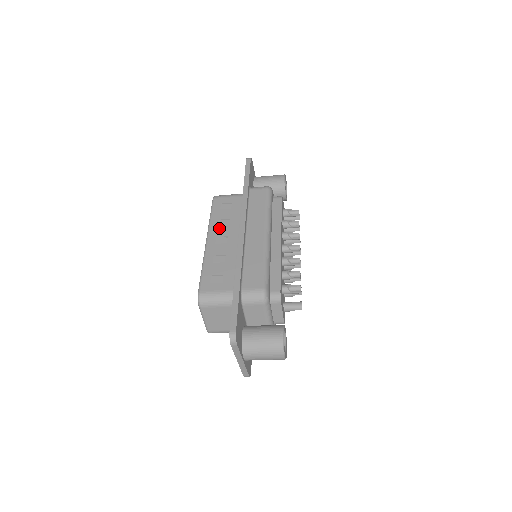
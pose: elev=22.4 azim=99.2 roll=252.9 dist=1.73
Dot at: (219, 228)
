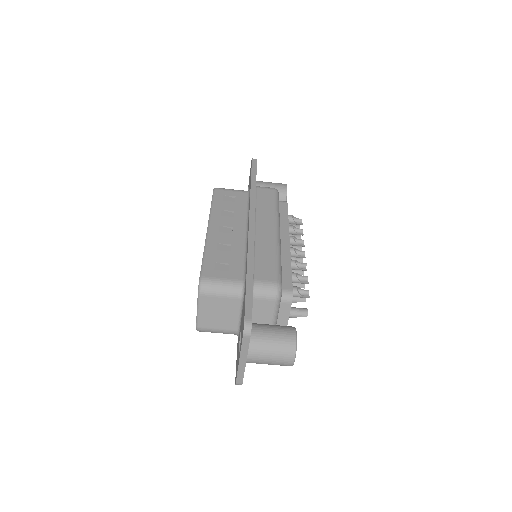
Dot at: (222, 218)
